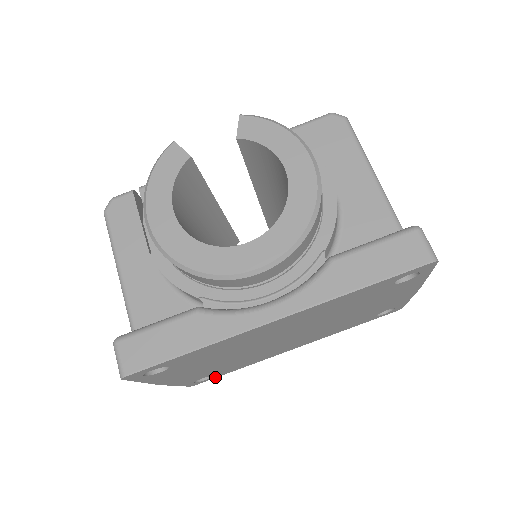
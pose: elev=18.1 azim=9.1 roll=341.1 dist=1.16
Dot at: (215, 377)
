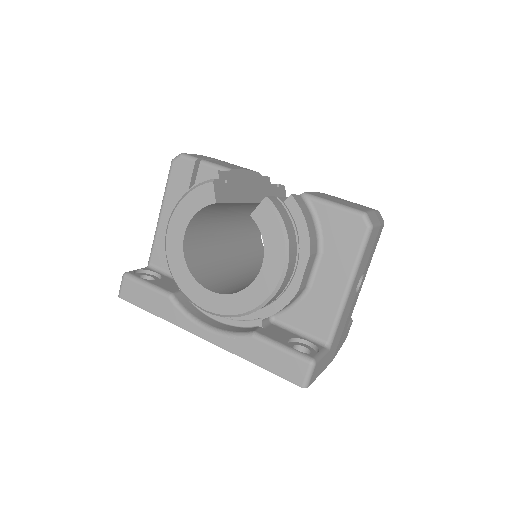
Dot at: occluded
